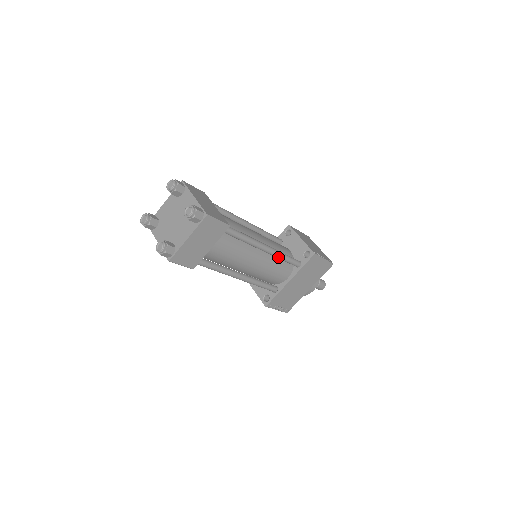
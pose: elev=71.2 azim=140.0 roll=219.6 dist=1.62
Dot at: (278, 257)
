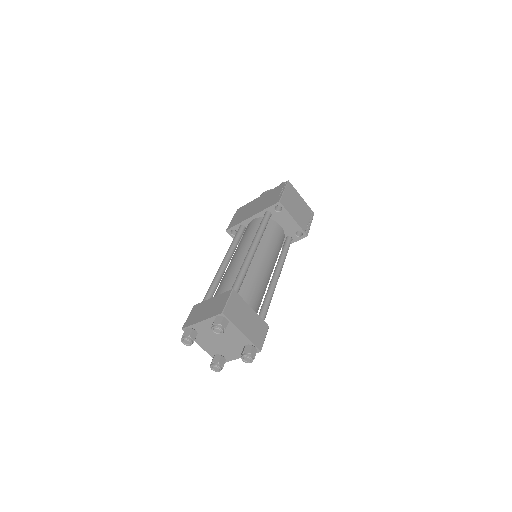
Dot at: occluded
